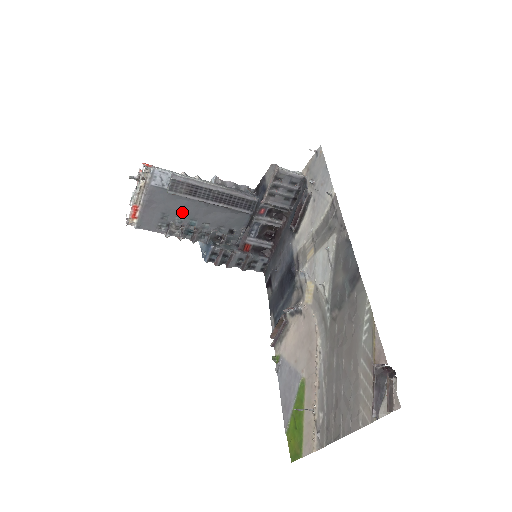
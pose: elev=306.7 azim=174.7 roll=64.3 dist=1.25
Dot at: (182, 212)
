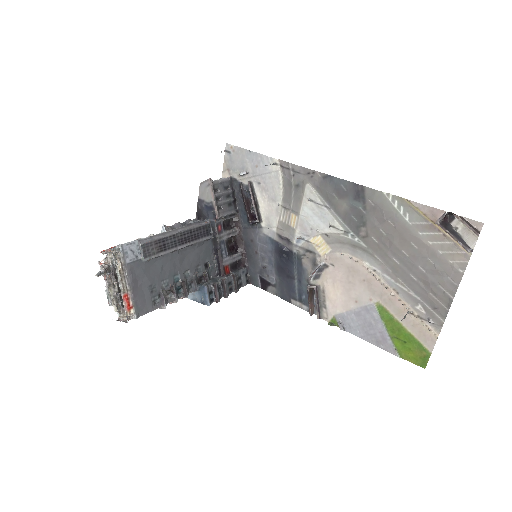
Dot at: (163, 274)
